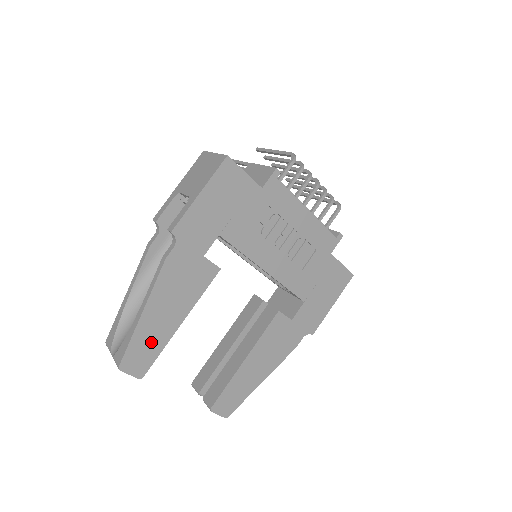
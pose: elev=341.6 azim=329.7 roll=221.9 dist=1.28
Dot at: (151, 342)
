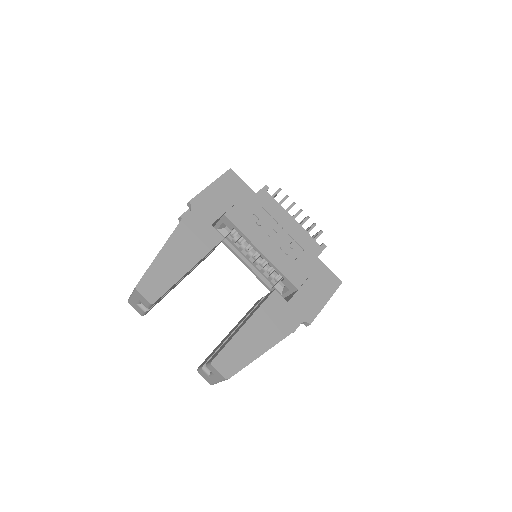
Dot at: (164, 275)
